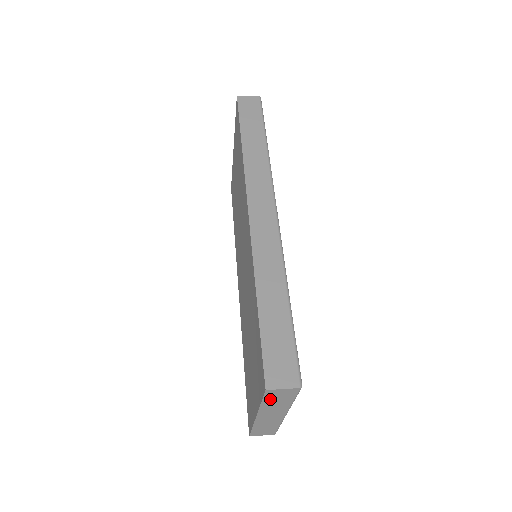
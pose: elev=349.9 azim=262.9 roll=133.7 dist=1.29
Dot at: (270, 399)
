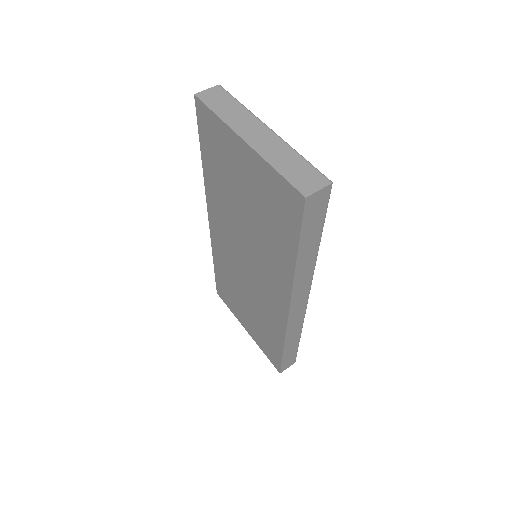
Dot at: occluded
